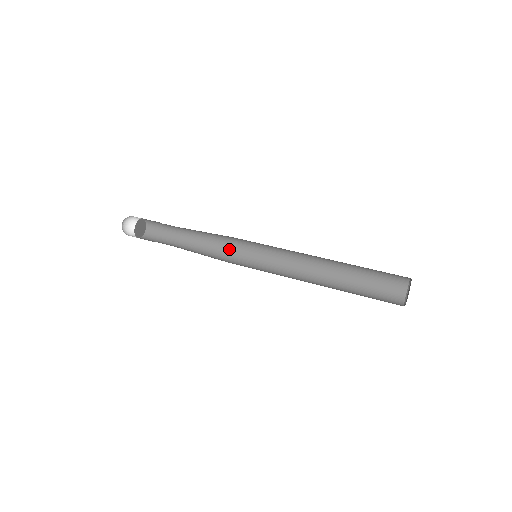
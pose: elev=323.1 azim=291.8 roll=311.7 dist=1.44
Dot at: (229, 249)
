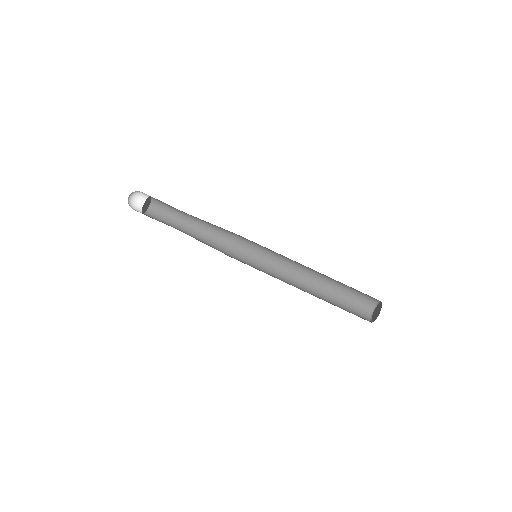
Dot at: (232, 235)
